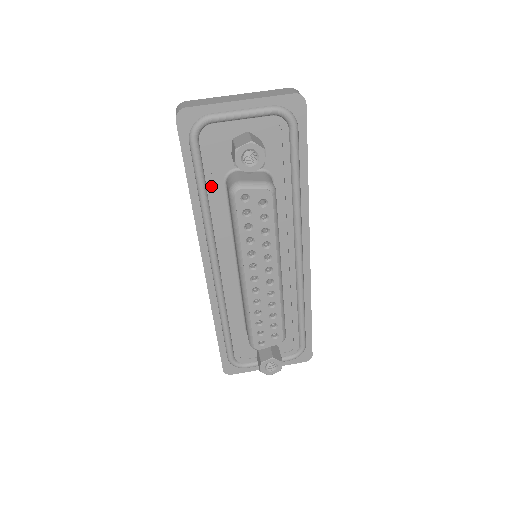
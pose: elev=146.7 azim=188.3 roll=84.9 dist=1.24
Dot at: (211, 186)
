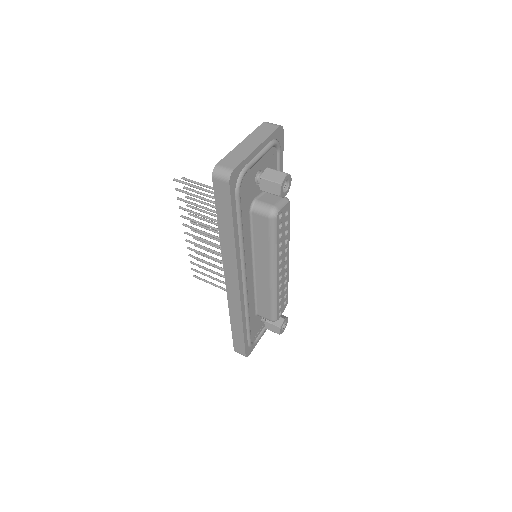
Dot at: (244, 220)
